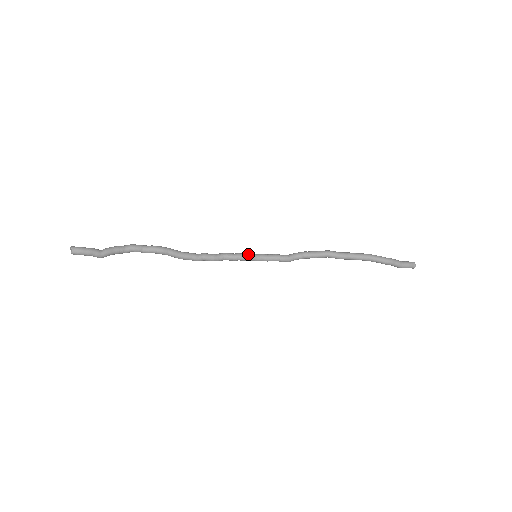
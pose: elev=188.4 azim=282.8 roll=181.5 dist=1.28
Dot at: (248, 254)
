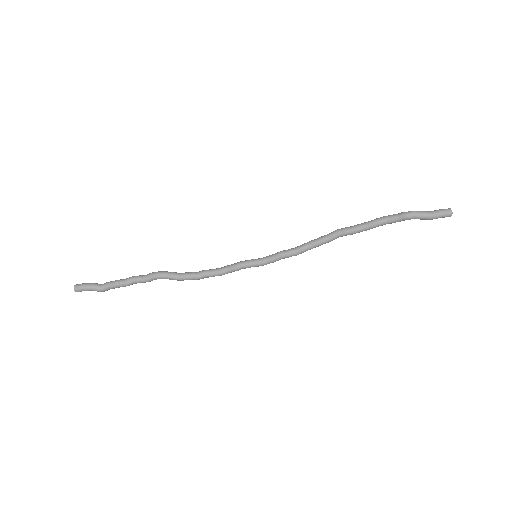
Dot at: occluded
